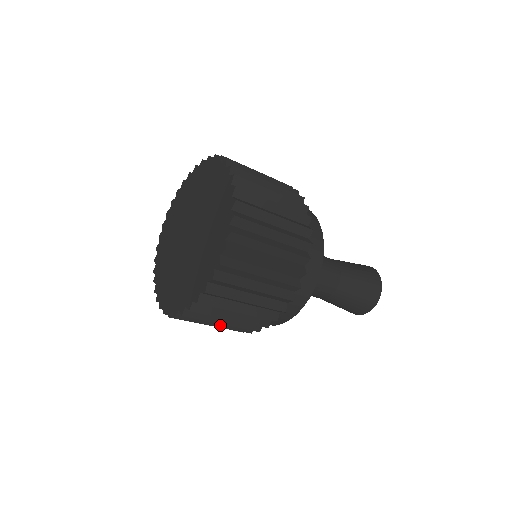
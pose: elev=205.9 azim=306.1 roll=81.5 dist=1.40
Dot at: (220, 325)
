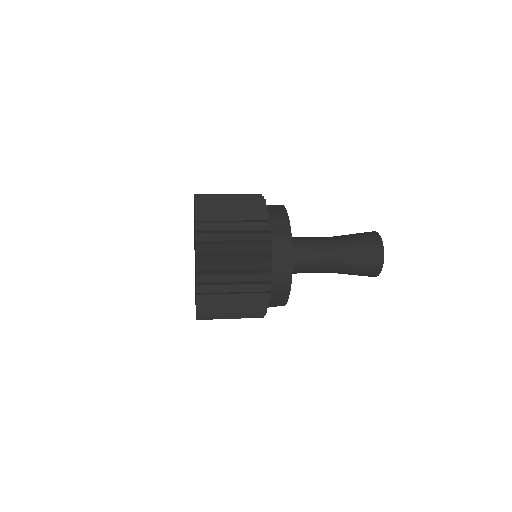
Dot at: occluded
